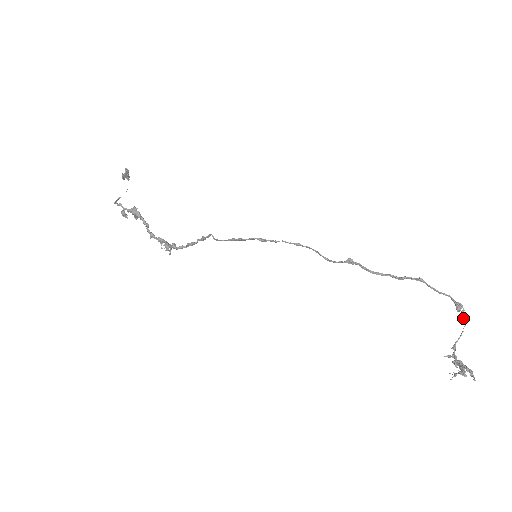
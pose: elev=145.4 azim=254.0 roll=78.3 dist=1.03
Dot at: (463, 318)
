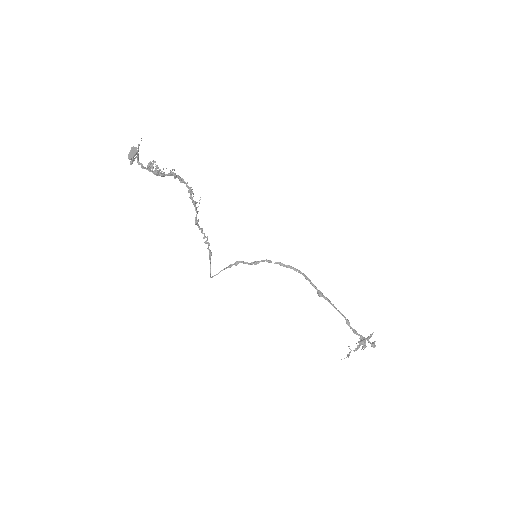
Dot at: occluded
